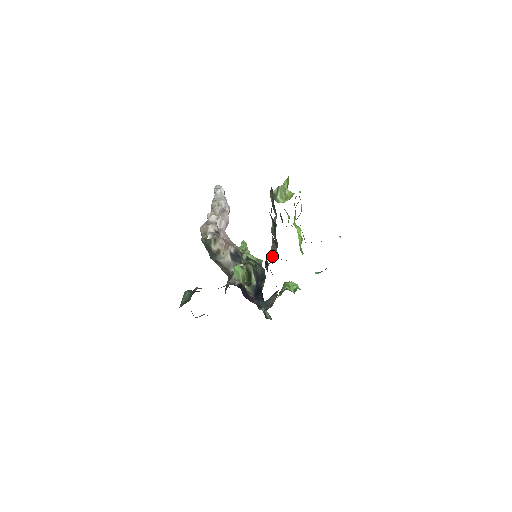
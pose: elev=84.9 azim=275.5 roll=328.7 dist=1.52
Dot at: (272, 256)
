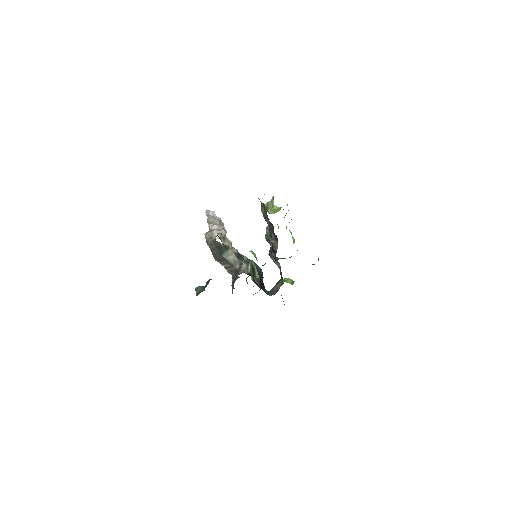
Dot at: occluded
